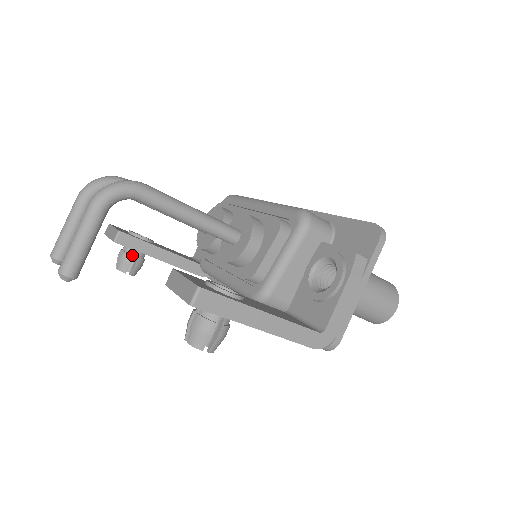
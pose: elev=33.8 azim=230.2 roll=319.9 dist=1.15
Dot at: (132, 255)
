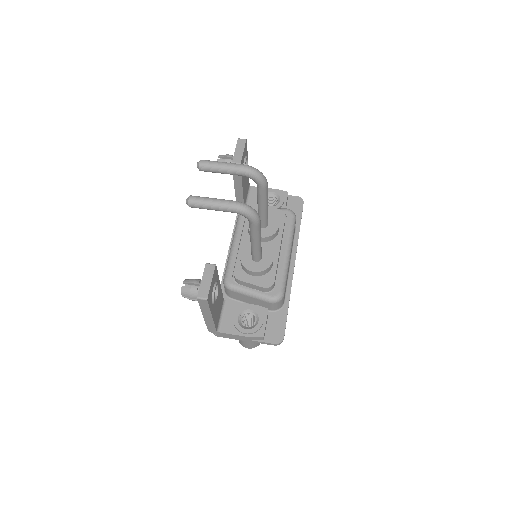
Dot at: occluded
